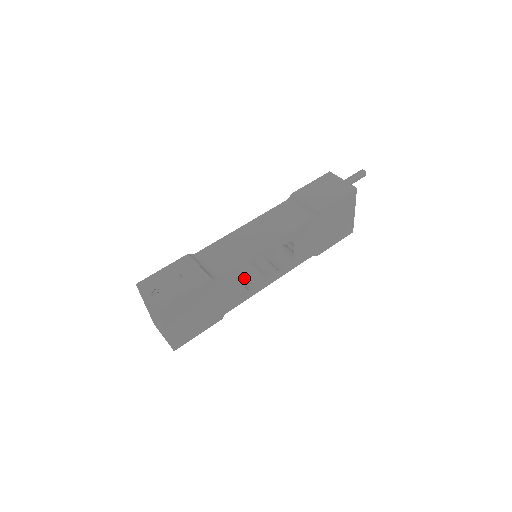
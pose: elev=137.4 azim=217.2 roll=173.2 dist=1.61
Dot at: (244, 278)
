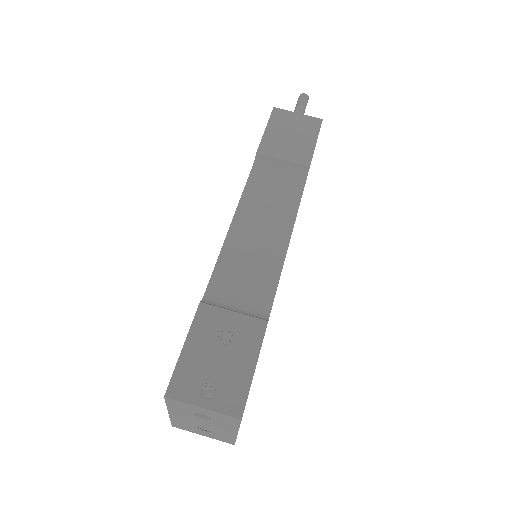
Dot at: occluded
